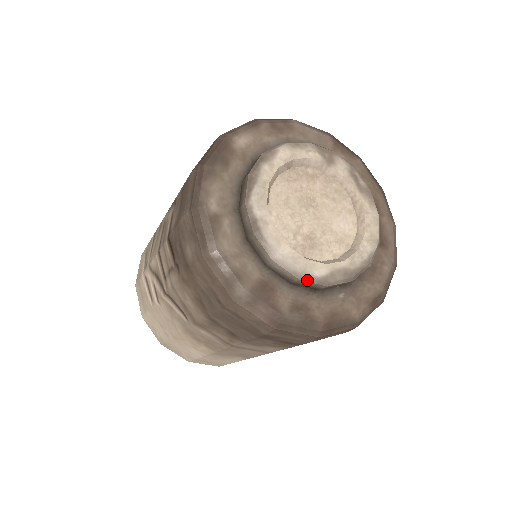
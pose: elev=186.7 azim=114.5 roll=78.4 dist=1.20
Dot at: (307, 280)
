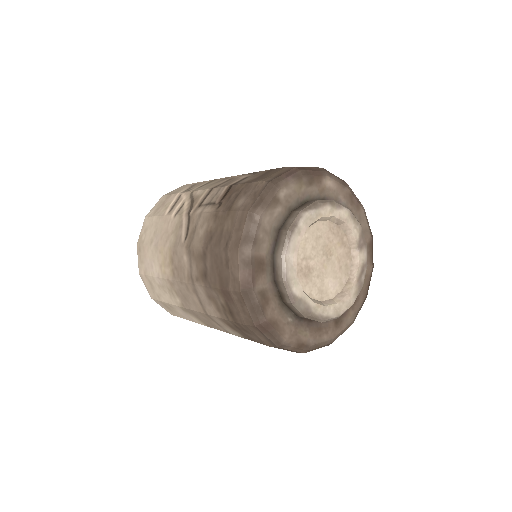
Dot at: (286, 286)
